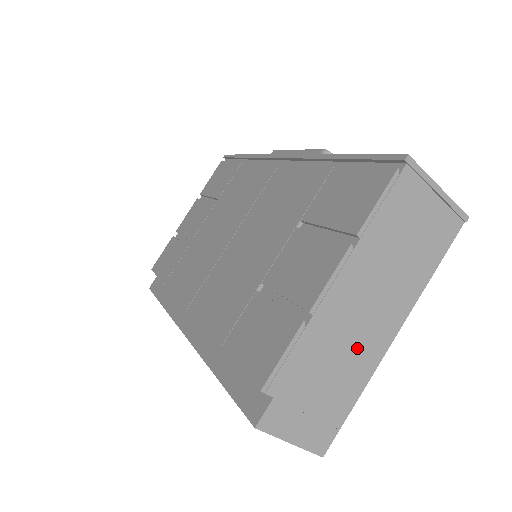
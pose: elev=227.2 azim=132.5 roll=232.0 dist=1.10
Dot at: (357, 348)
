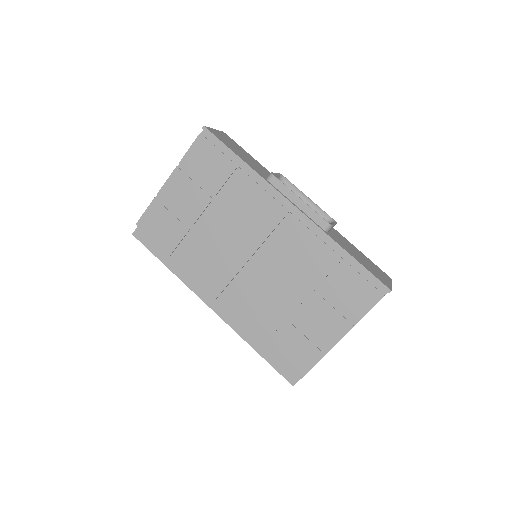
Dot at: occluded
